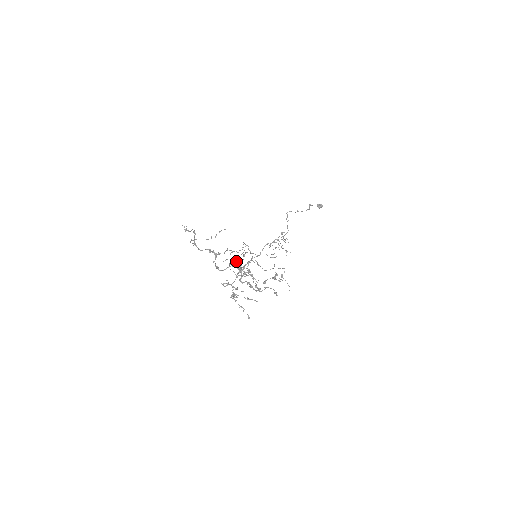
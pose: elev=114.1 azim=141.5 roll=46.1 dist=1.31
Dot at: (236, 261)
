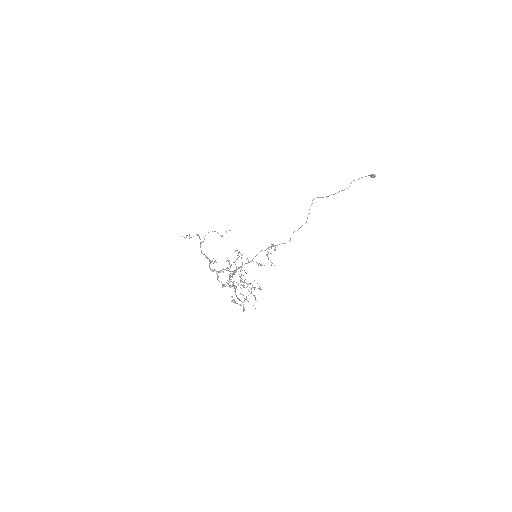
Dot at: (225, 269)
